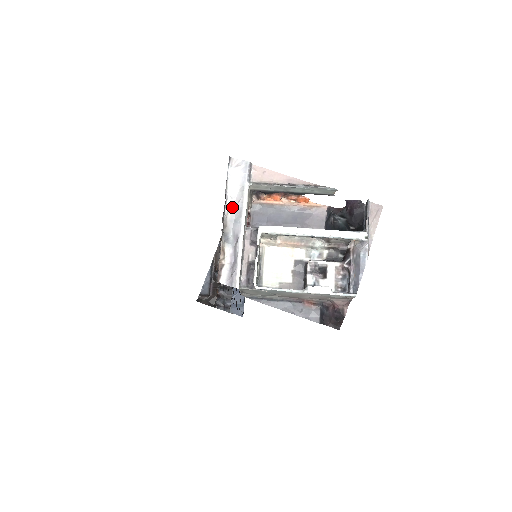
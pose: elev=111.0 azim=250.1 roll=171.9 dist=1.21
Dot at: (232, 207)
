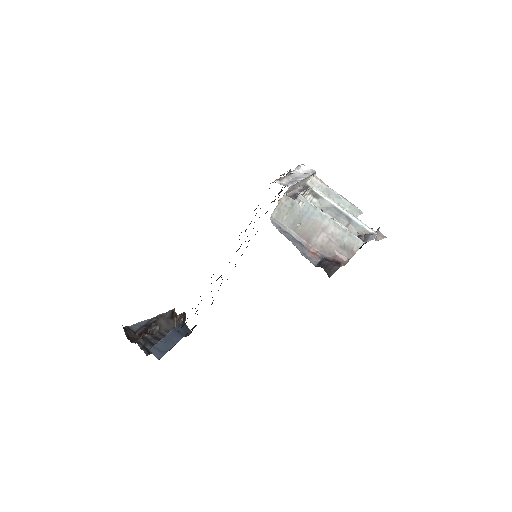
Dot at: (296, 174)
